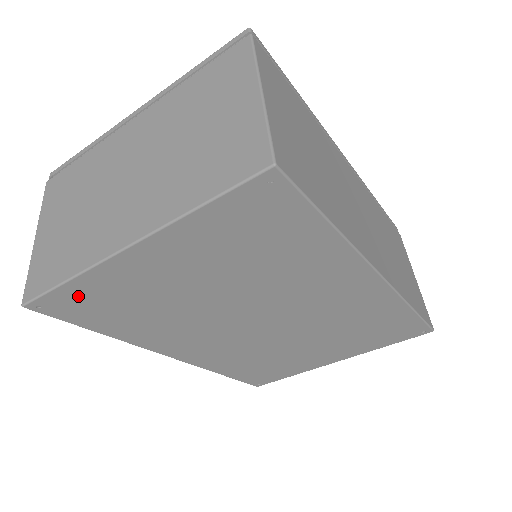
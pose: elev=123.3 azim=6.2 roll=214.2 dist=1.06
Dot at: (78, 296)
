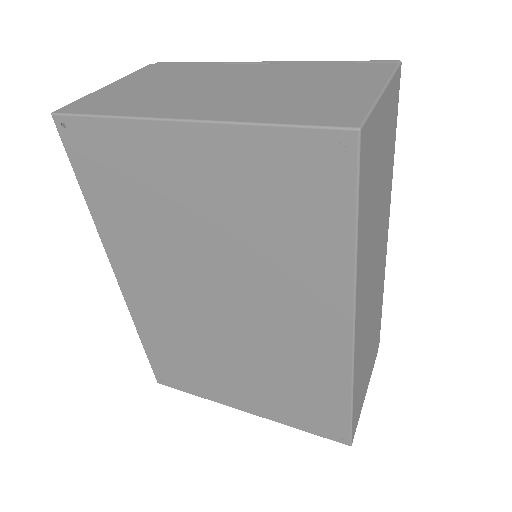
Dot at: (103, 141)
